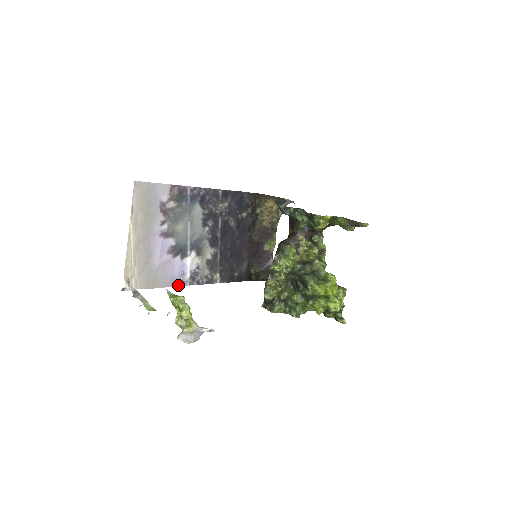
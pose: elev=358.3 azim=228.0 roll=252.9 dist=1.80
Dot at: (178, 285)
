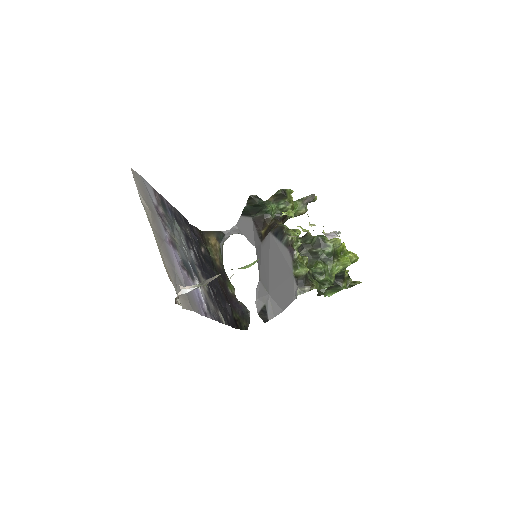
Dot at: (204, 315)
